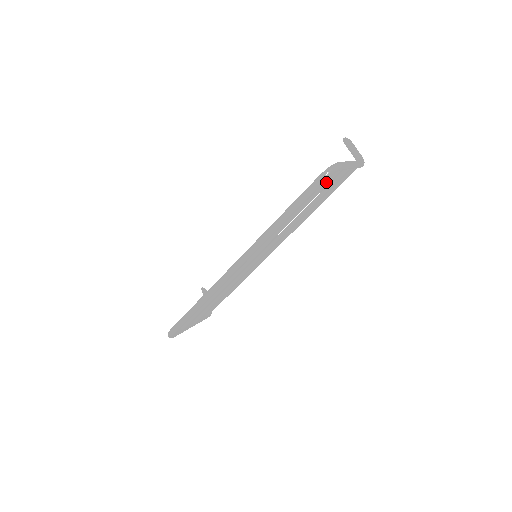
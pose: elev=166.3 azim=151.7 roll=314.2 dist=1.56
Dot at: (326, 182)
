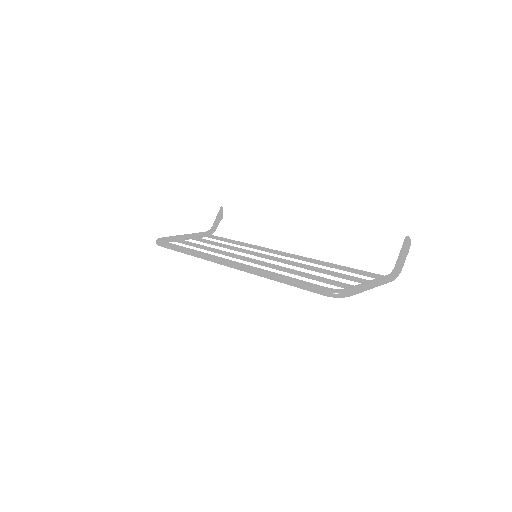
Dot at: (336, 284)
